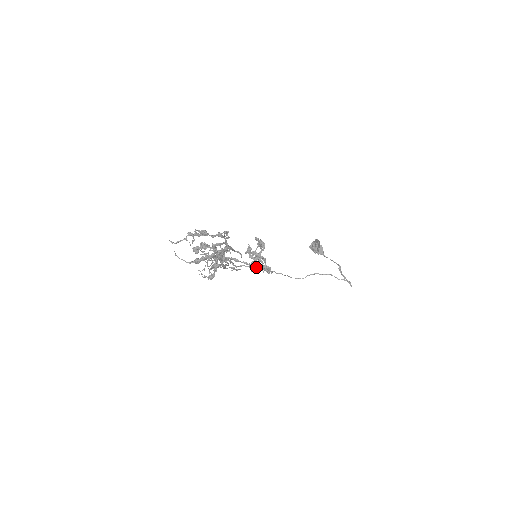
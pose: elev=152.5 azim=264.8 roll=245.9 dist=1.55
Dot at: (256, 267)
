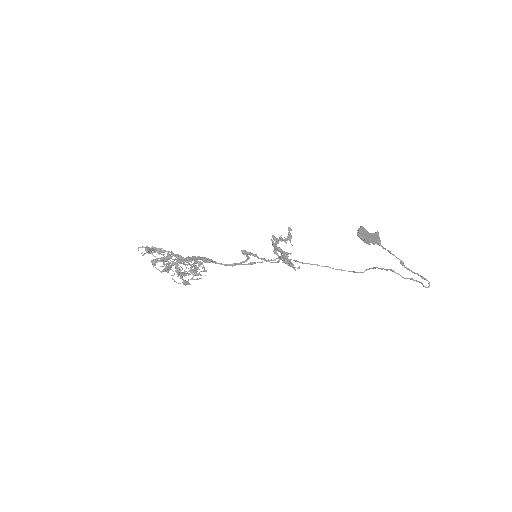
Dot at: (294, 260)
